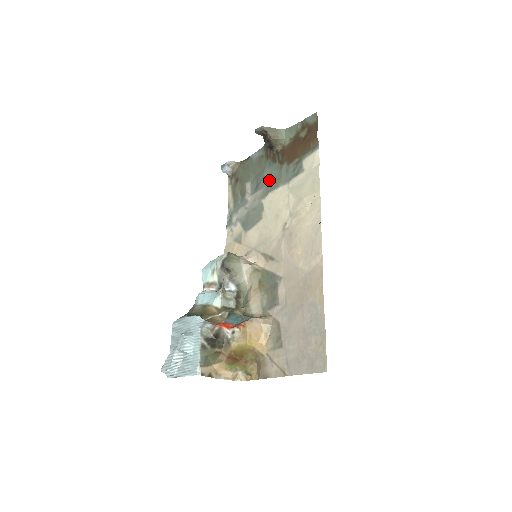
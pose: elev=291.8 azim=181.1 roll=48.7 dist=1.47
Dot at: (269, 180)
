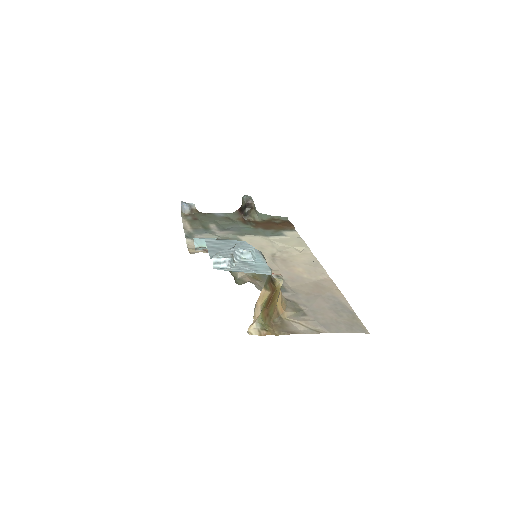
Dot at: (243, 230)
